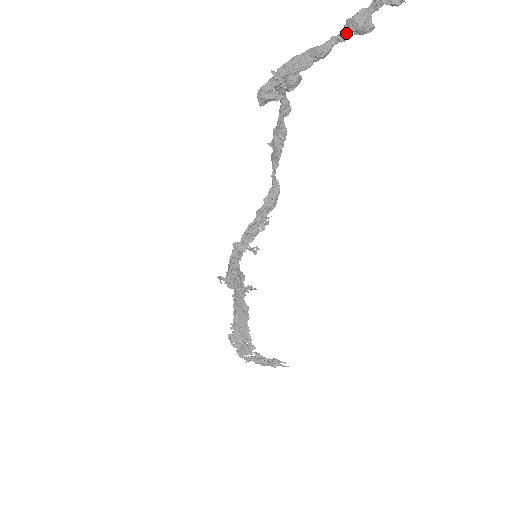
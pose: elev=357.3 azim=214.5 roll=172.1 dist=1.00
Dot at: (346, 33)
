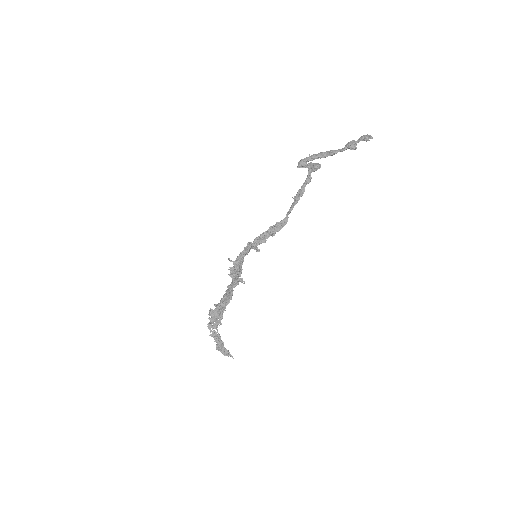
Dot at: (345, 148)
